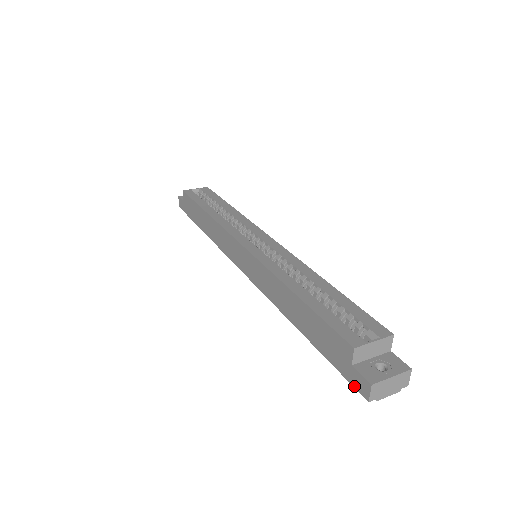
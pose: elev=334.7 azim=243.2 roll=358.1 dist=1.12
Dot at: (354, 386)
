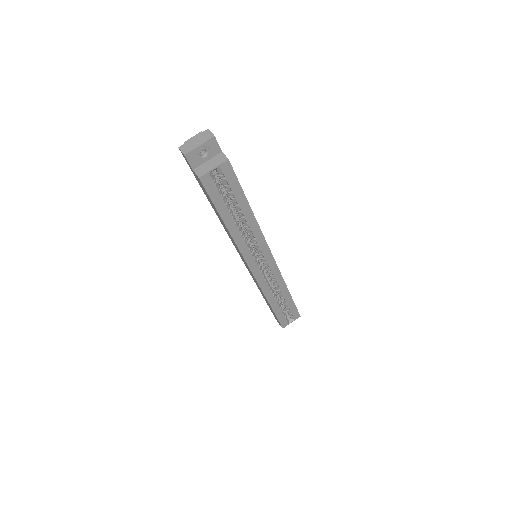
Dot at: occluded
